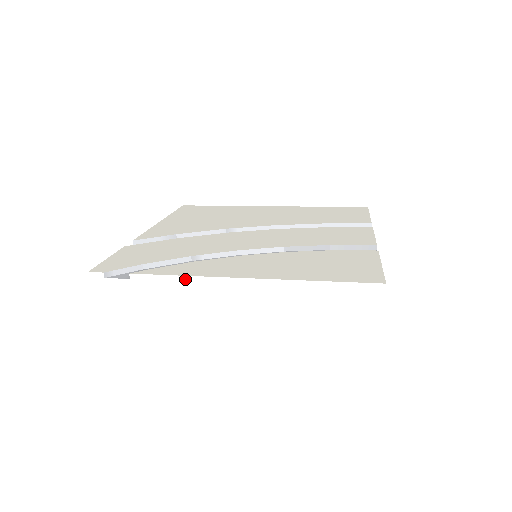
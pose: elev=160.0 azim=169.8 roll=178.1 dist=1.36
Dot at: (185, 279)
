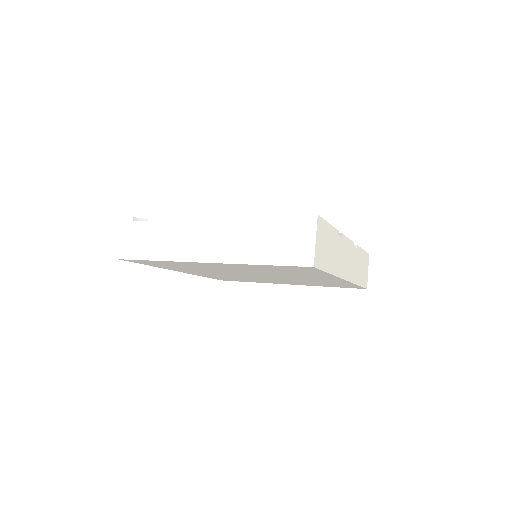
Dot at: (182, 219)
